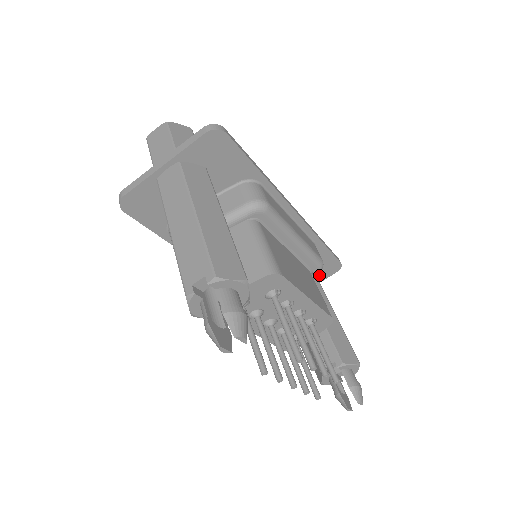
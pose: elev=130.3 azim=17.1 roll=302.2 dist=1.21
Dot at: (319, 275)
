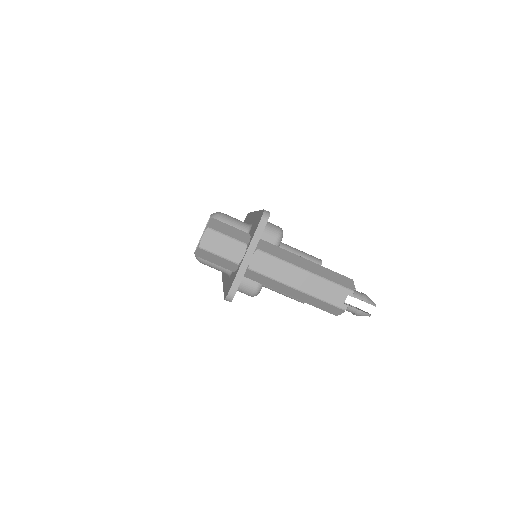
Dot at: occluded
